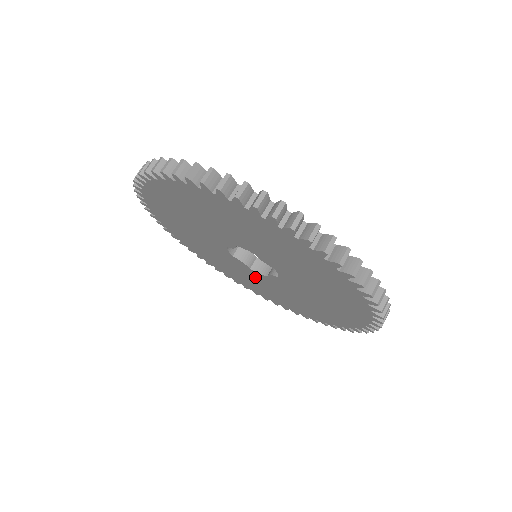
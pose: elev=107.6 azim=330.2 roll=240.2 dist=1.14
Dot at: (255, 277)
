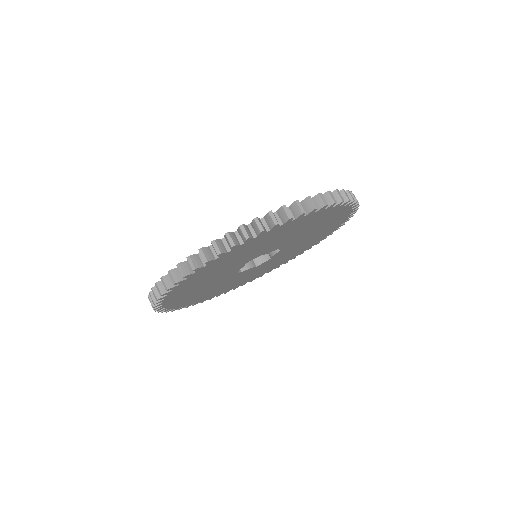
Dot at: (260, 268)
